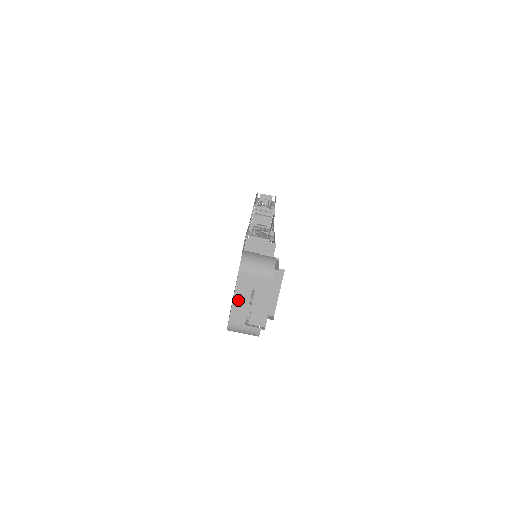
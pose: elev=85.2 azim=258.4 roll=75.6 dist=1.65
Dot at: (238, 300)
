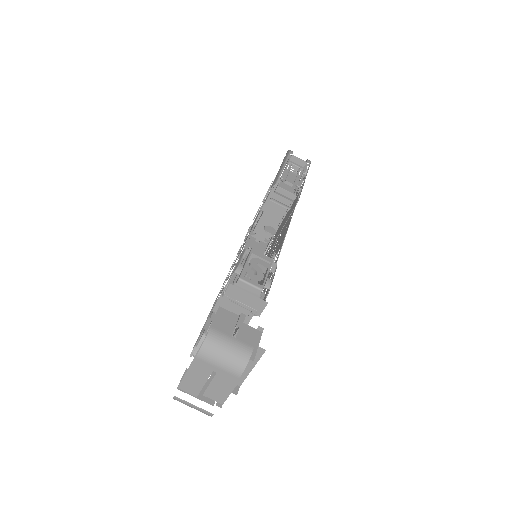
Dot at: (194, 372)
